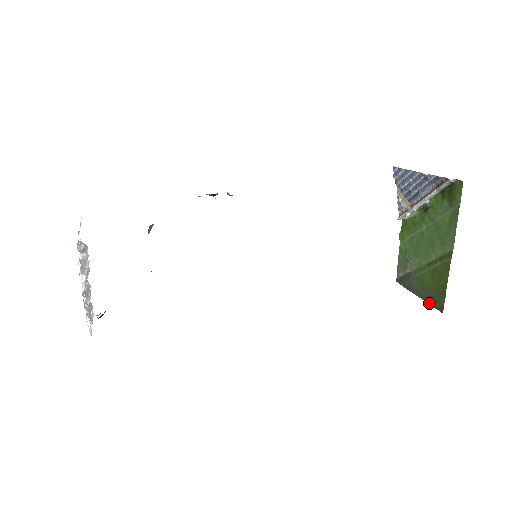
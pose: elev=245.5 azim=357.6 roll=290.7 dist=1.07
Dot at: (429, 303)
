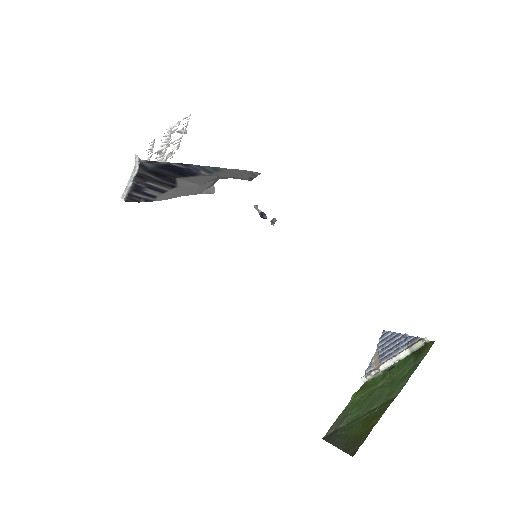
Dot at: (344, 450)
